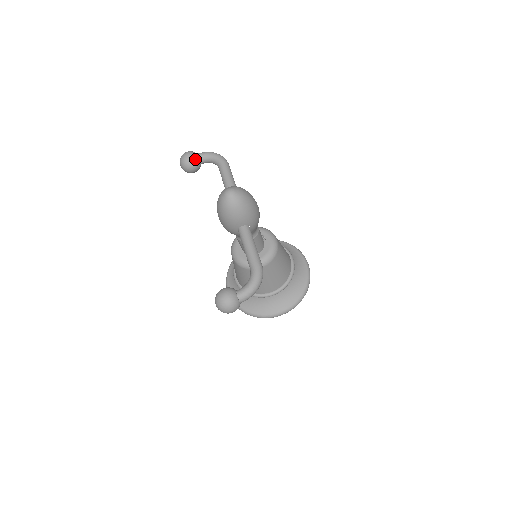
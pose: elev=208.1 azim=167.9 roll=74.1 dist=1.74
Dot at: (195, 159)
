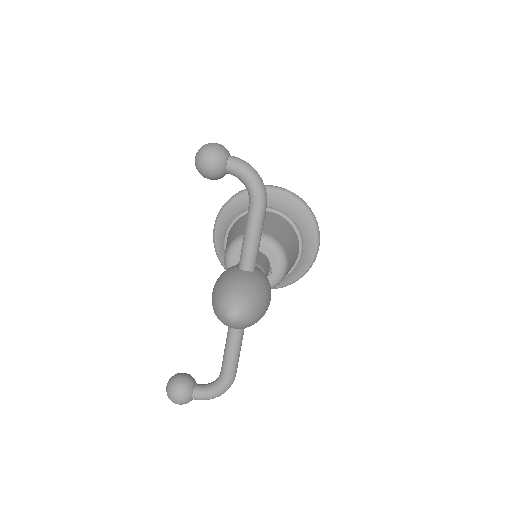
Dot at: (220, 173)
